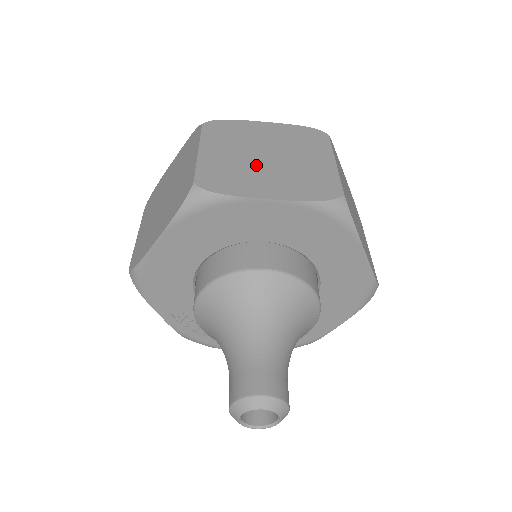
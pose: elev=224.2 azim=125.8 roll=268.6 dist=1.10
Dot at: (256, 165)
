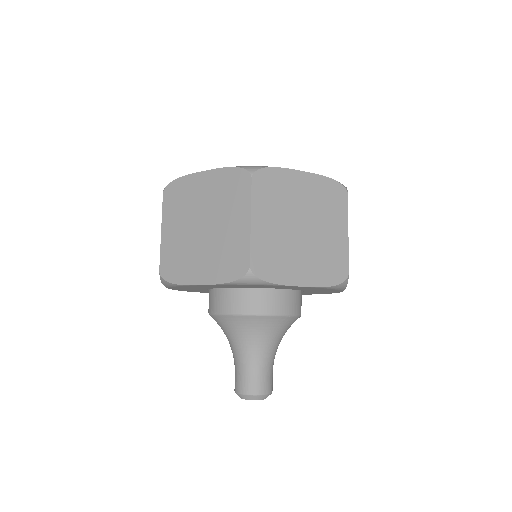
Dot at: (194, 242)
